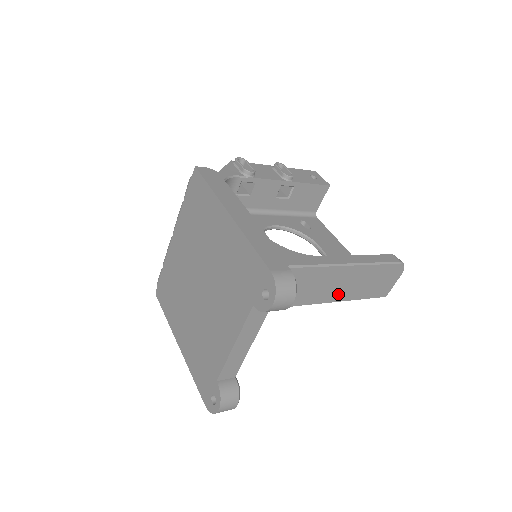
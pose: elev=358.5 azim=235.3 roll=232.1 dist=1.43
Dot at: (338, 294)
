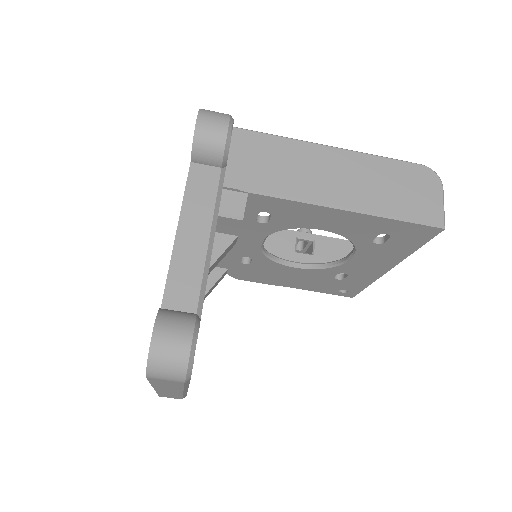
Dot at: (337, 193)
